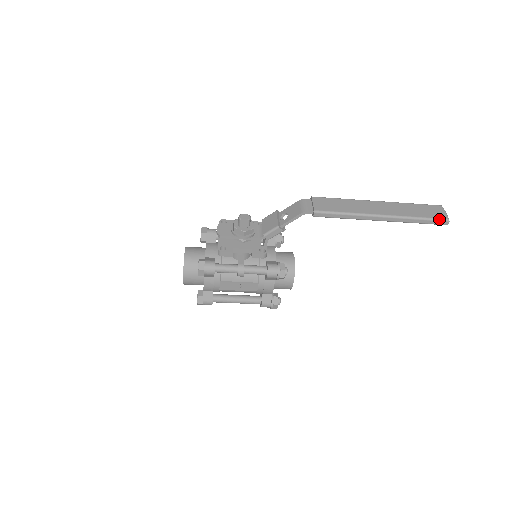
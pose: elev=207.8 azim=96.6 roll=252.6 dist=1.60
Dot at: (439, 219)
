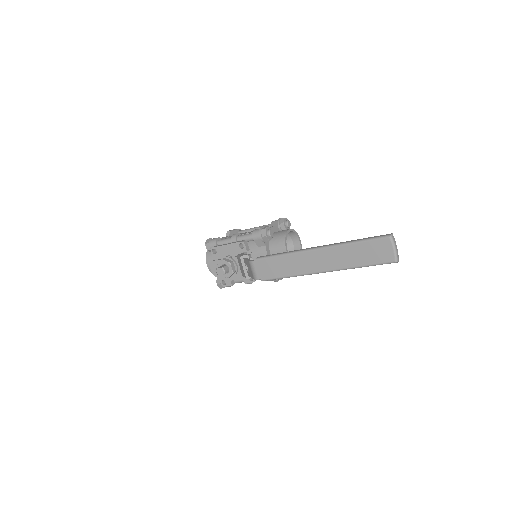
Dot at: occluded
